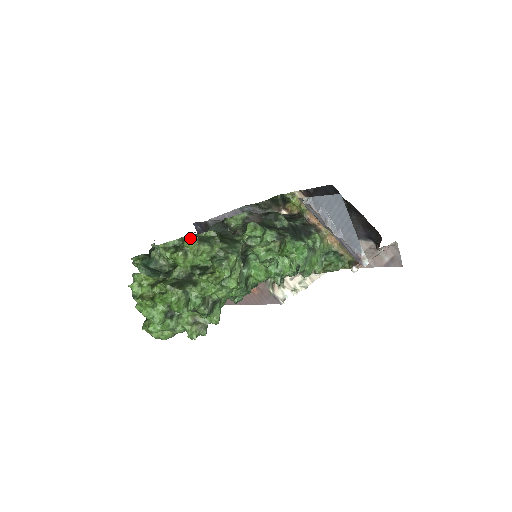
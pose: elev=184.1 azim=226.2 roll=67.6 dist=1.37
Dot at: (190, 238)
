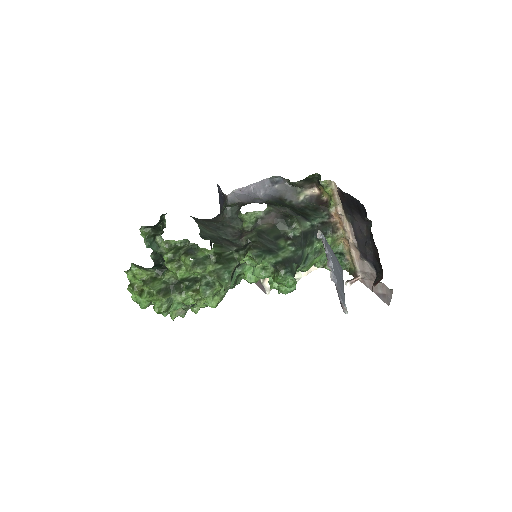
Dot at: (189, 252)
